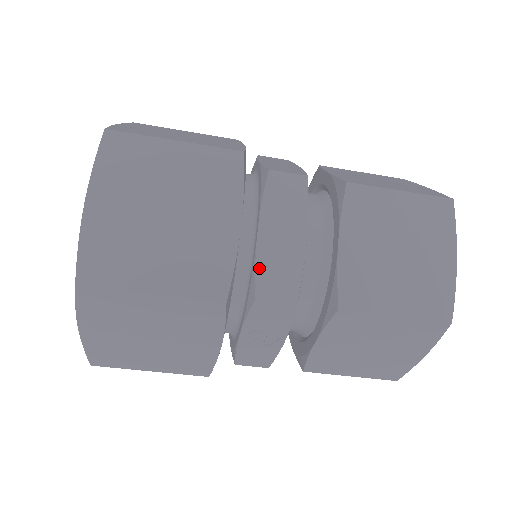
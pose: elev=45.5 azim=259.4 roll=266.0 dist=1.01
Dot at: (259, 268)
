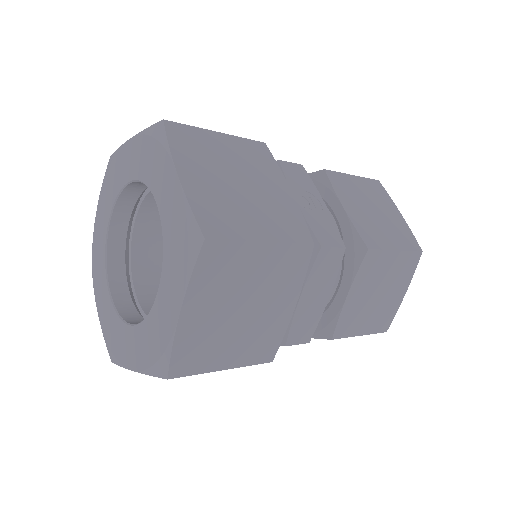
Dot at: occluded
